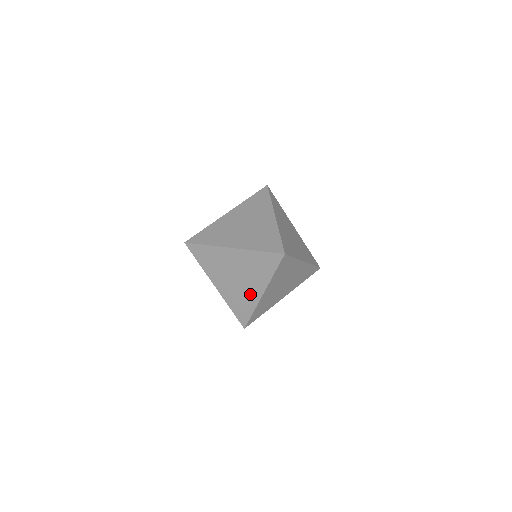
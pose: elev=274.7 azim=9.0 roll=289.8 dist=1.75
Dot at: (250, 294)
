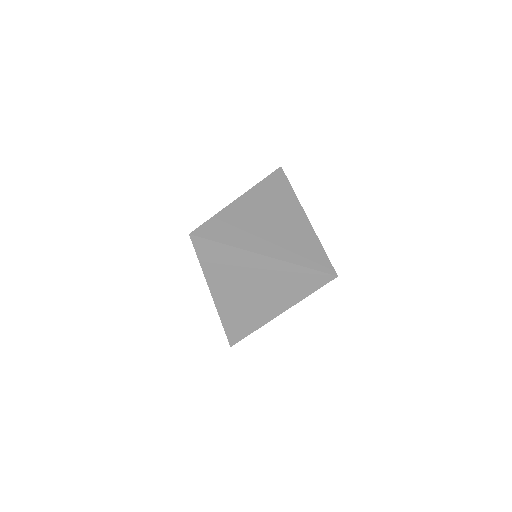
Dot at: (262, 311)
